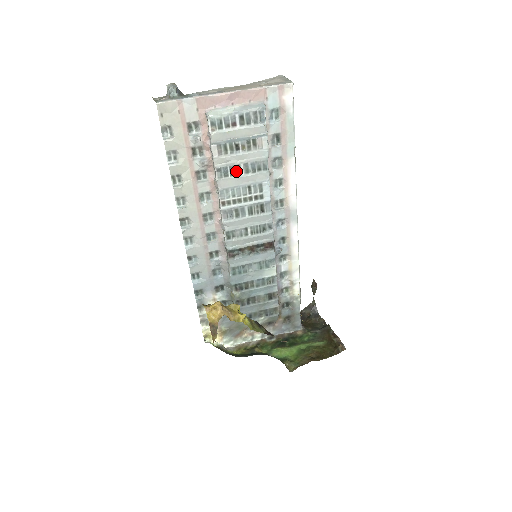
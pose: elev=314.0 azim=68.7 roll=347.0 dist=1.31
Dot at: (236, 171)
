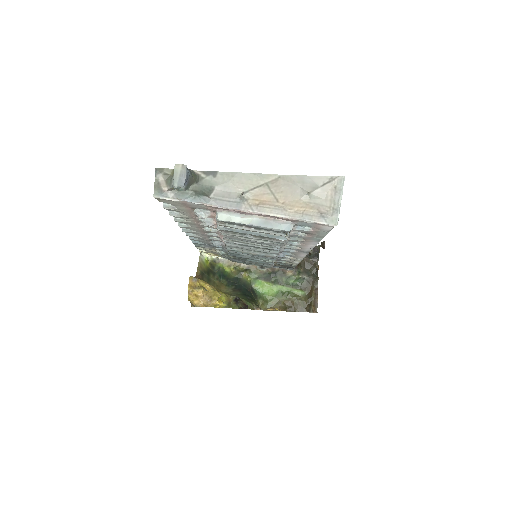
Dot at: occluded
